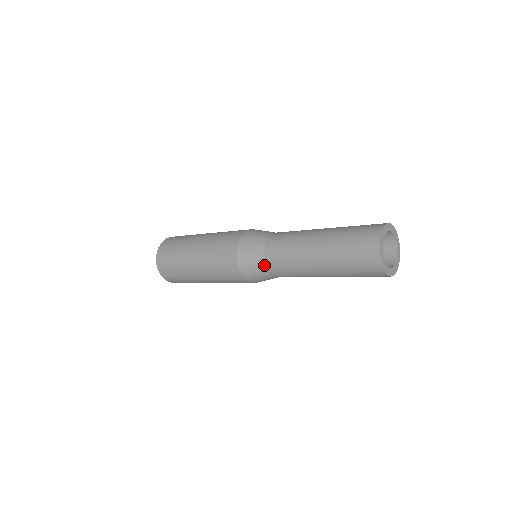
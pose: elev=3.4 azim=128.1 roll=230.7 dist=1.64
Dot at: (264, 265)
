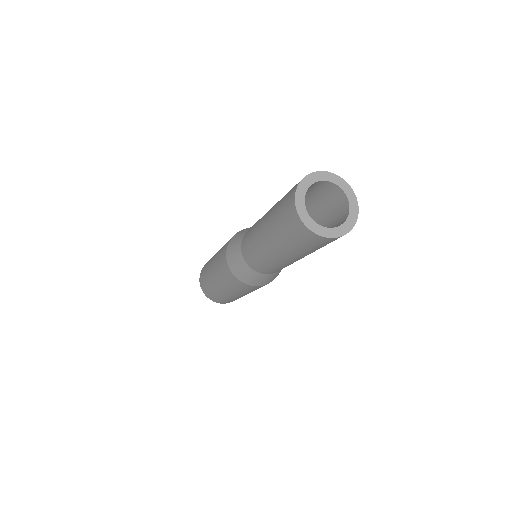
Dot at: (241, 245)
